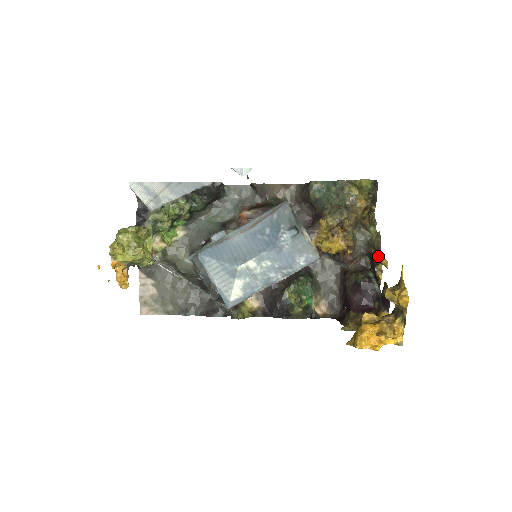
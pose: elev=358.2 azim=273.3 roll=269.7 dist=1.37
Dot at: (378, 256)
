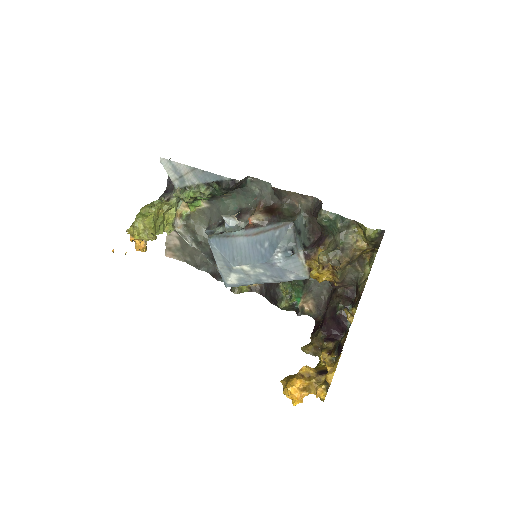
Dot at: (347, 311)
